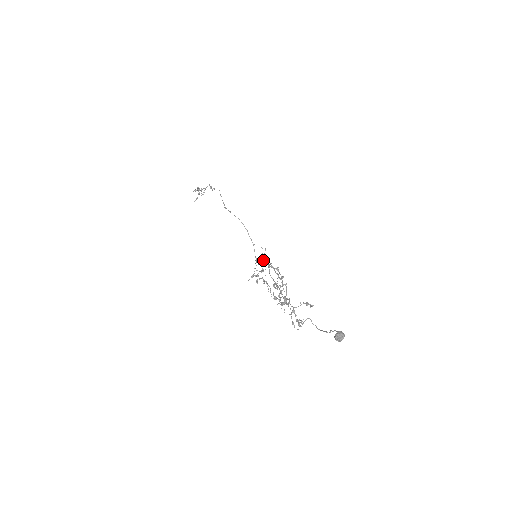
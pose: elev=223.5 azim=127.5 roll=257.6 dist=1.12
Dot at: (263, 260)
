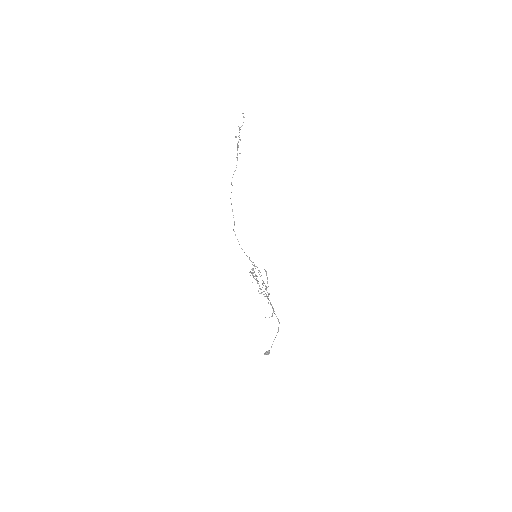
Dot at: (254, 271)
